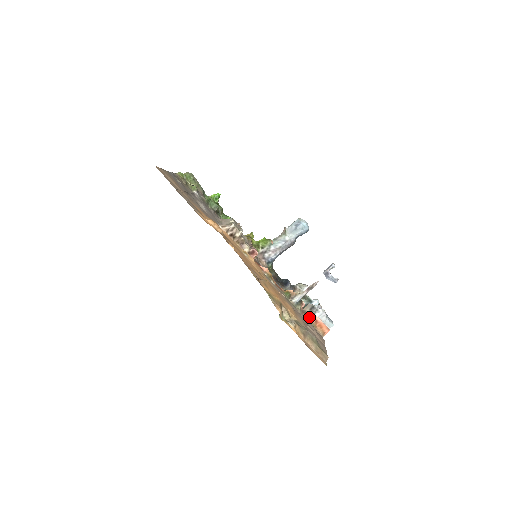
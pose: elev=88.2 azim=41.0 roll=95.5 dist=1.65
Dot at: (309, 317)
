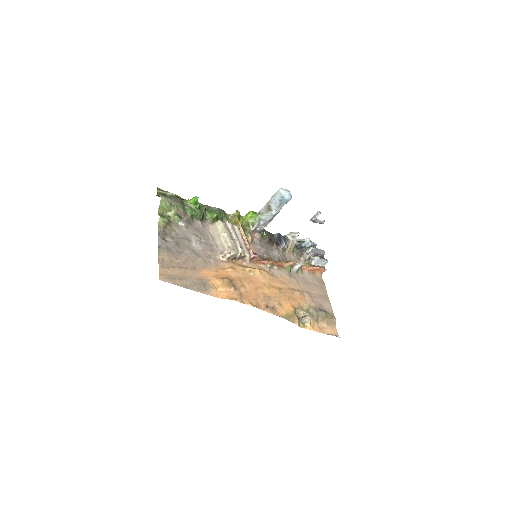
Dot at: (308, 270)
